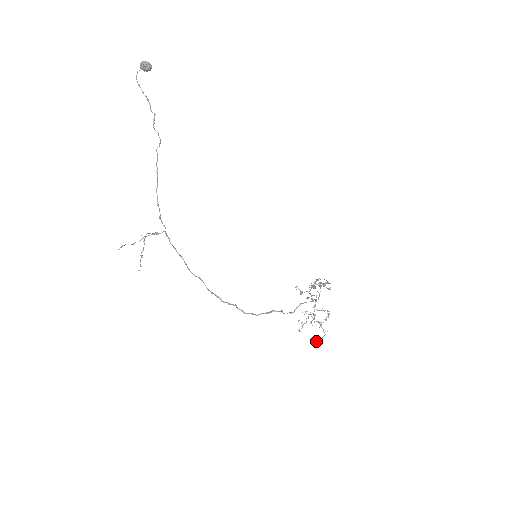
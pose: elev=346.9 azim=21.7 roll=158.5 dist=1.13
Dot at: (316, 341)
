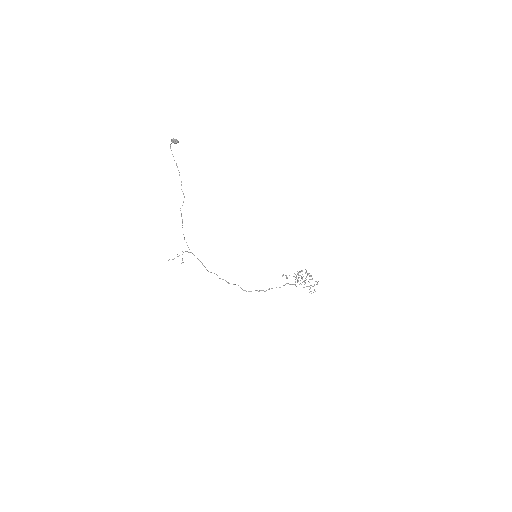
Dot at: occluded
